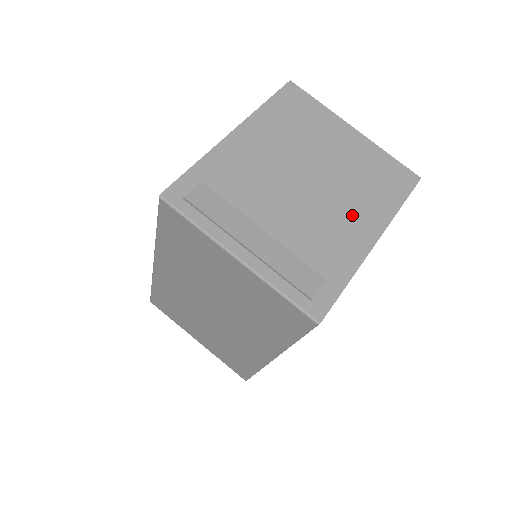
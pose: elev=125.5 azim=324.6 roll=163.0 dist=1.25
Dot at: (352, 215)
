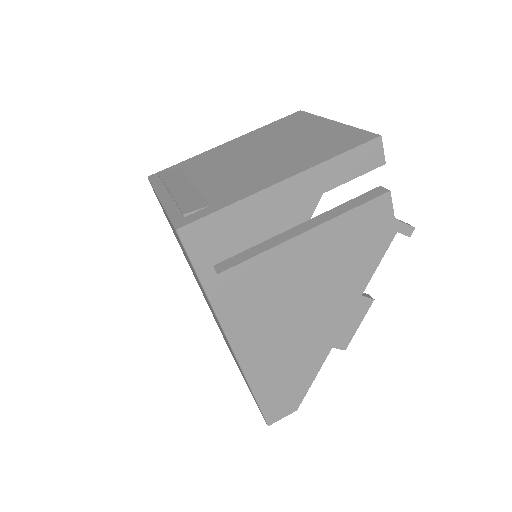
Dot at: (276, 168)
